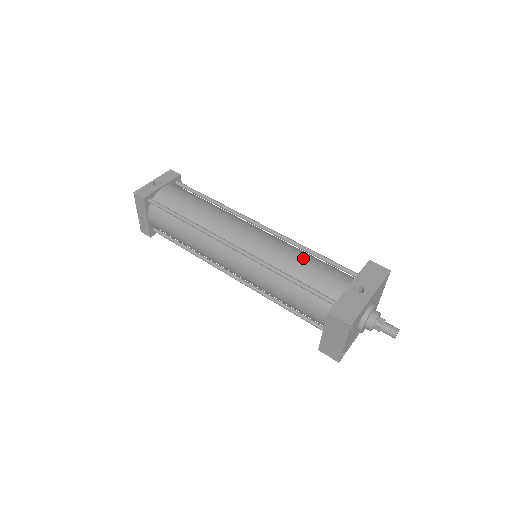
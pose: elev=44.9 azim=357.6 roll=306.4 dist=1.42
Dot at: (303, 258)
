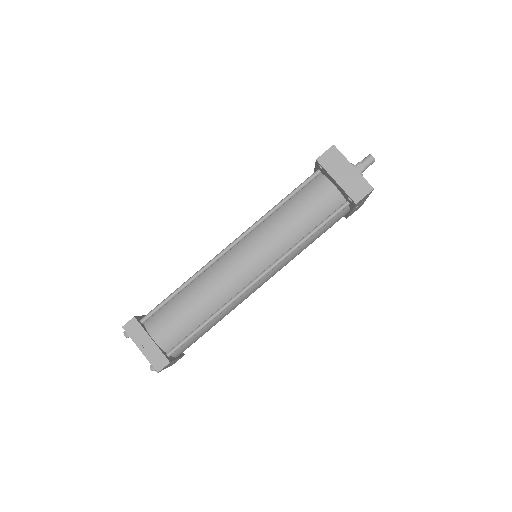
Dot at: occluded
